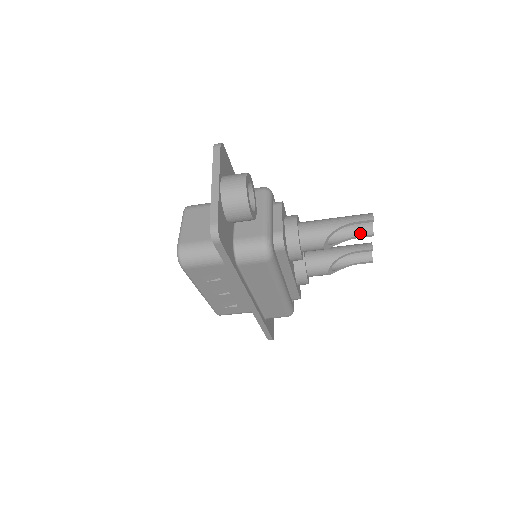
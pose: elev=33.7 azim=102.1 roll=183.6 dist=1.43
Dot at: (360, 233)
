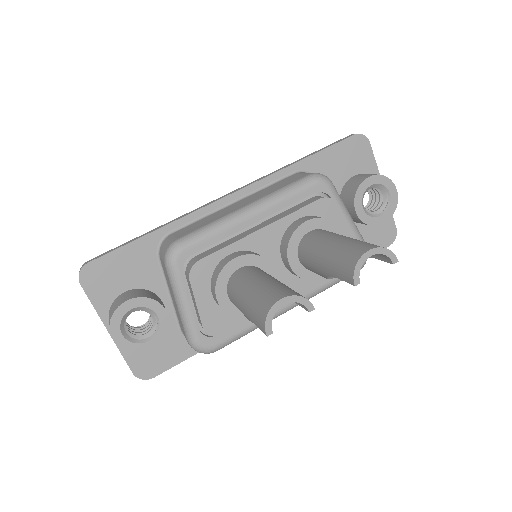
Dot at: occluded
